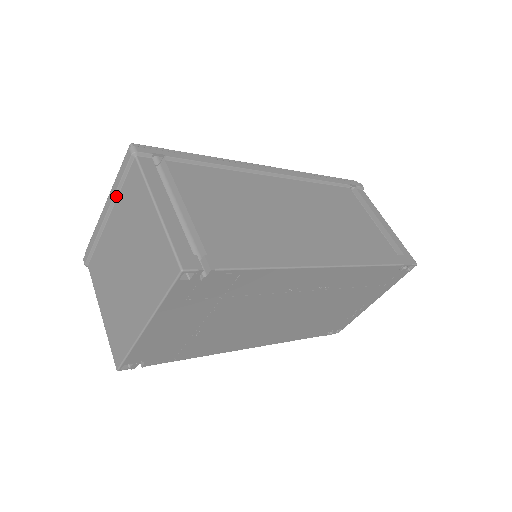
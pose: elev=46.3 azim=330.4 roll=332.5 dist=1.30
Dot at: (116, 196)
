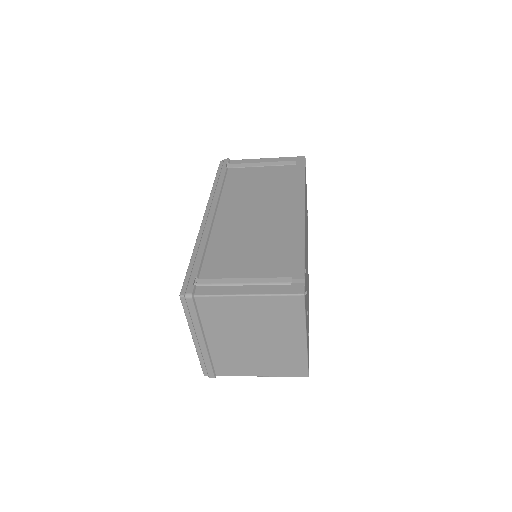
Dot at: (201, 326)
